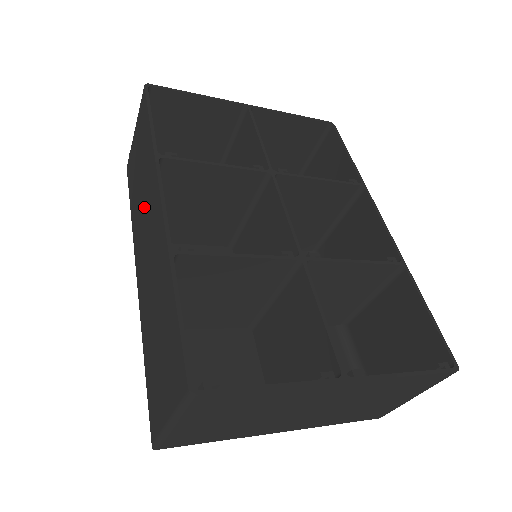
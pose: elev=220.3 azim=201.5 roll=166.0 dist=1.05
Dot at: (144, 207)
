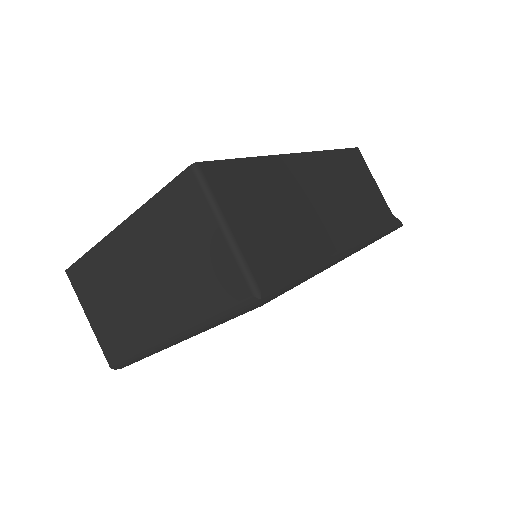
Dot at: occluded
